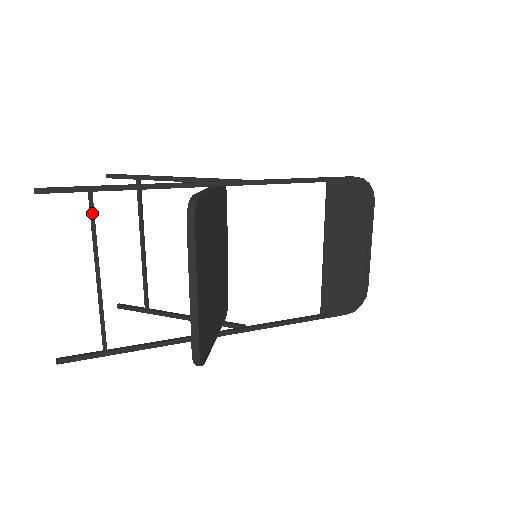
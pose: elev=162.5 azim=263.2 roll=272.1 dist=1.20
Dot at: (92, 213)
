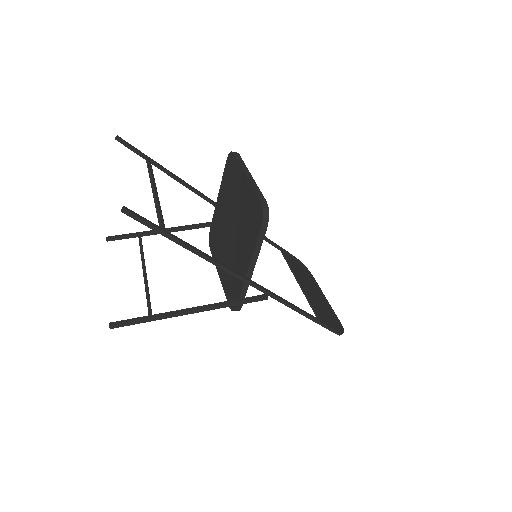
Dot at: (150, 166)
